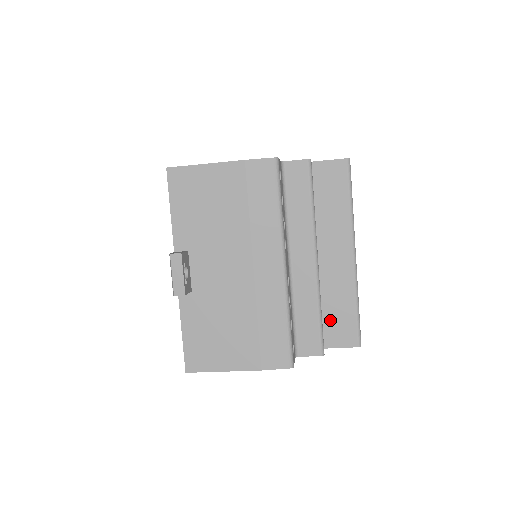
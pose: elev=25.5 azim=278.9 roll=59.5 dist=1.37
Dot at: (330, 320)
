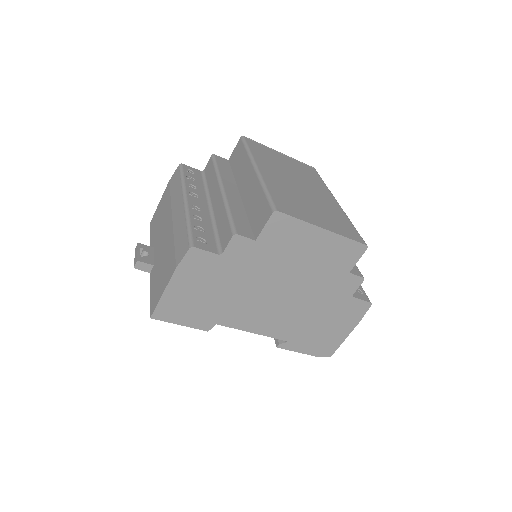
Dot at: (254, 219)
